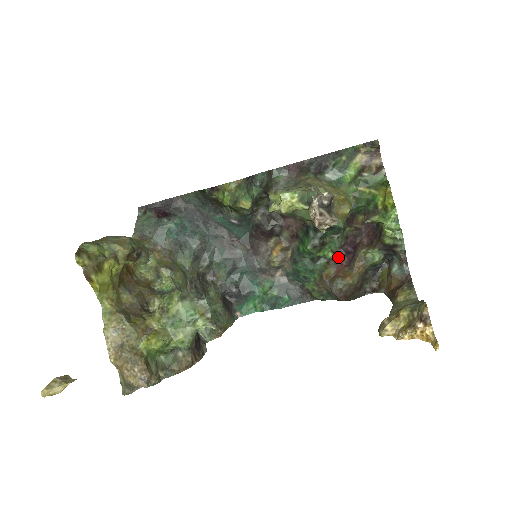
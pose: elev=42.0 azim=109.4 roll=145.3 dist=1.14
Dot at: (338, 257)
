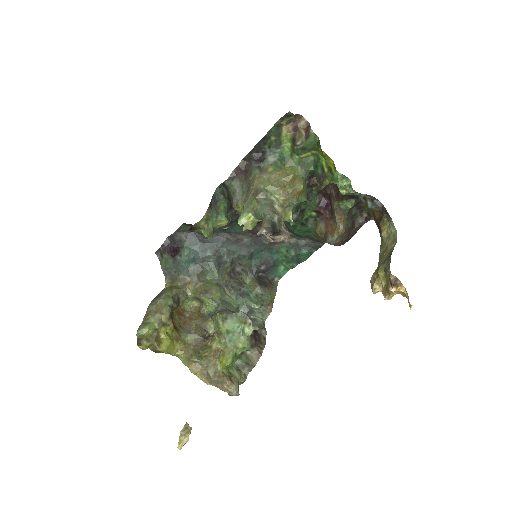
Dot at: (320, 213)
